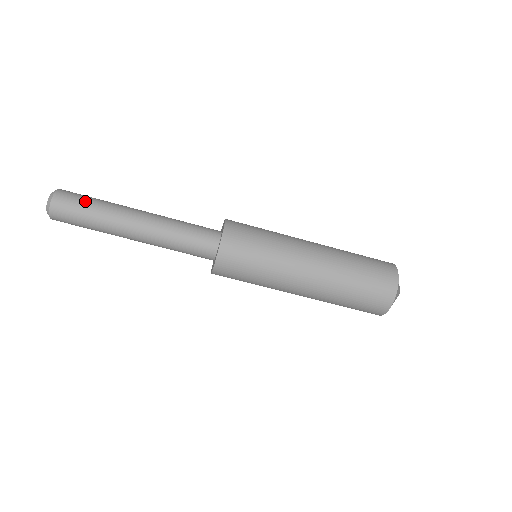
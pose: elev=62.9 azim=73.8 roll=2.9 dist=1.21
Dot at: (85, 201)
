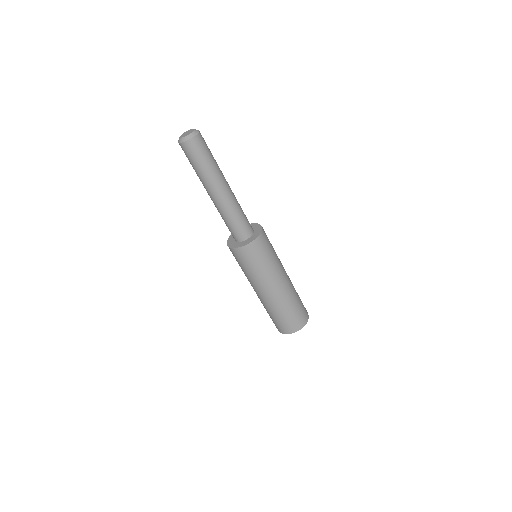
Dot at: (201, 159)
